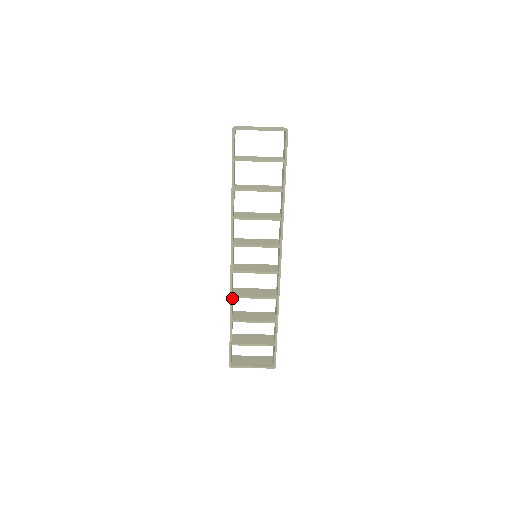
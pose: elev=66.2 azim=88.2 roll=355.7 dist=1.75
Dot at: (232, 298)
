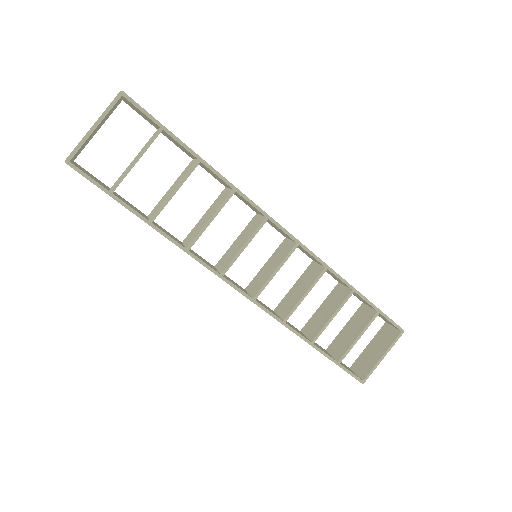
Dot at: occluded
